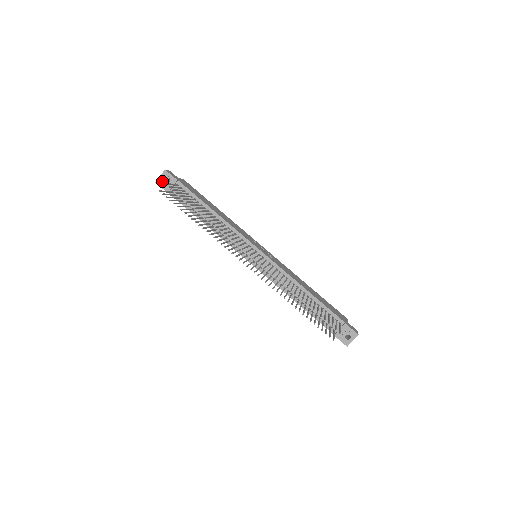
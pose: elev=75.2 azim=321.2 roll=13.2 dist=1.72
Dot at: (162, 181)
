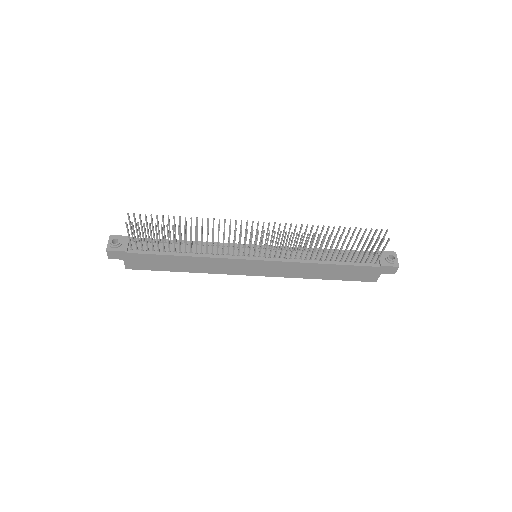
Dot at: (113, 245)
